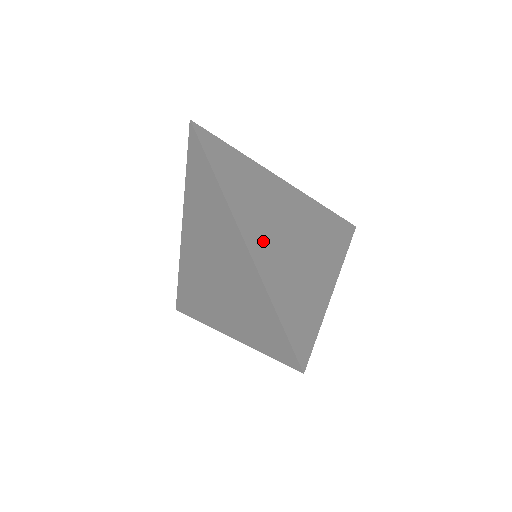
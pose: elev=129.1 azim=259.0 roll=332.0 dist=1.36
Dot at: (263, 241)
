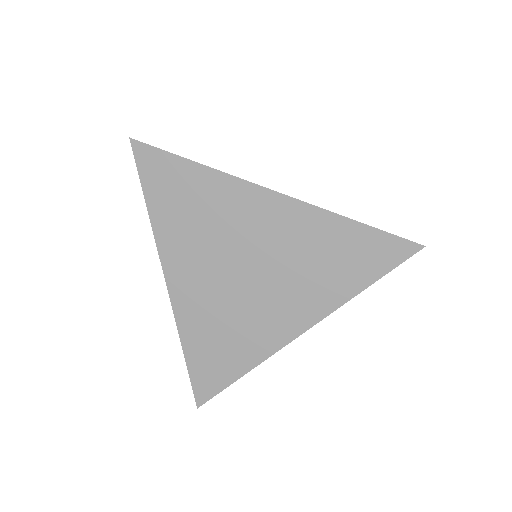
Dot at: occluded
